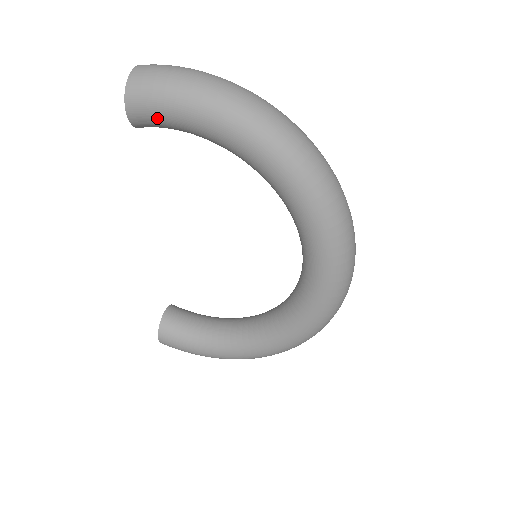
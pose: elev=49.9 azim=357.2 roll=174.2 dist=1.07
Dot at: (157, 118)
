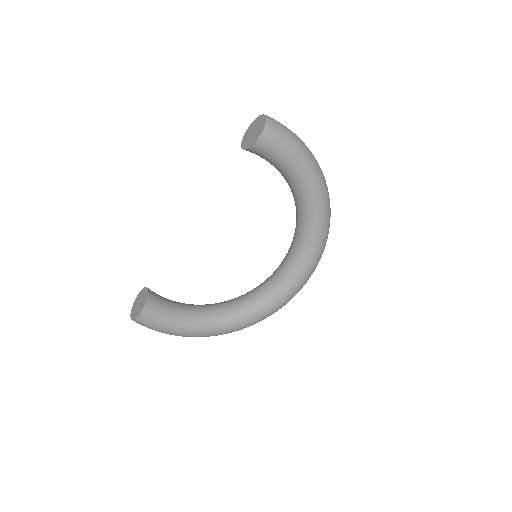
Dot at: (273, 151)
